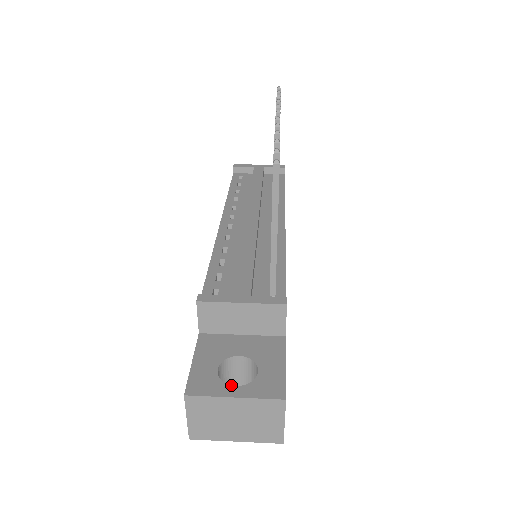
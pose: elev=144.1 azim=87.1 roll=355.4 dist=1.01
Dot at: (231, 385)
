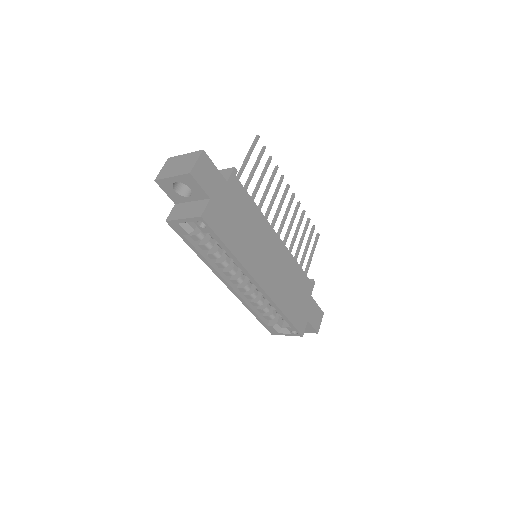
Dot at: occluded
